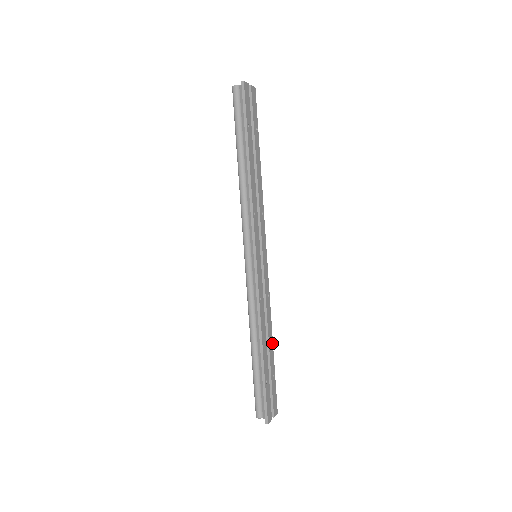
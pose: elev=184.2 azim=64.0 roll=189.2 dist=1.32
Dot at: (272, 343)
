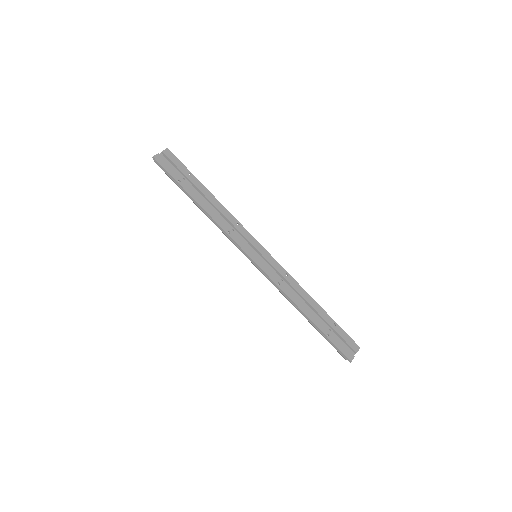
Dot at: (316, 303)
